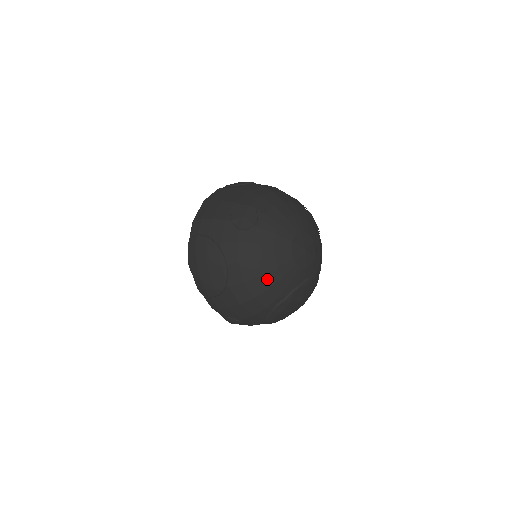
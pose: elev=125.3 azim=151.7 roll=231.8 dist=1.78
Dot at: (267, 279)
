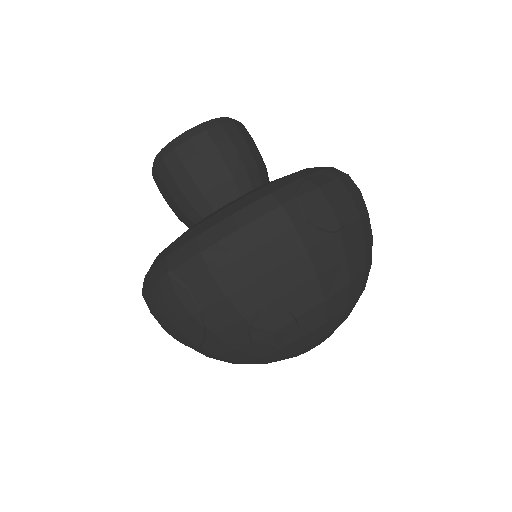
Dot at: occluded
